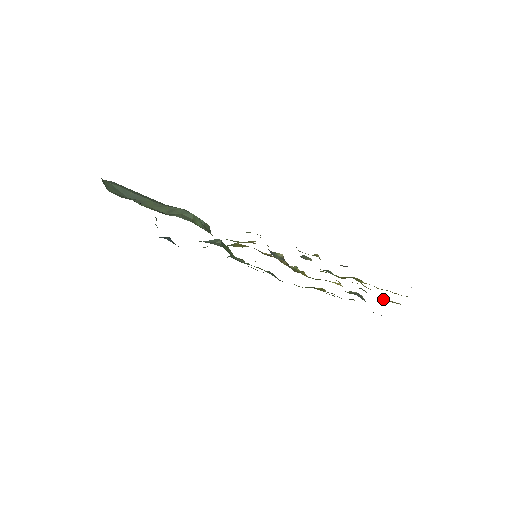
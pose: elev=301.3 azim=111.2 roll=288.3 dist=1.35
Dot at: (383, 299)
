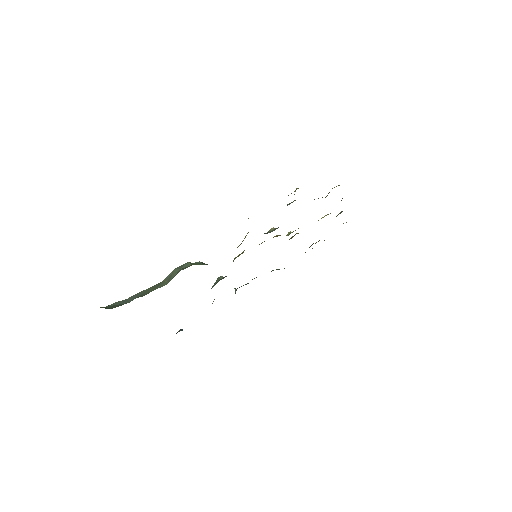
Dot at: occluded
